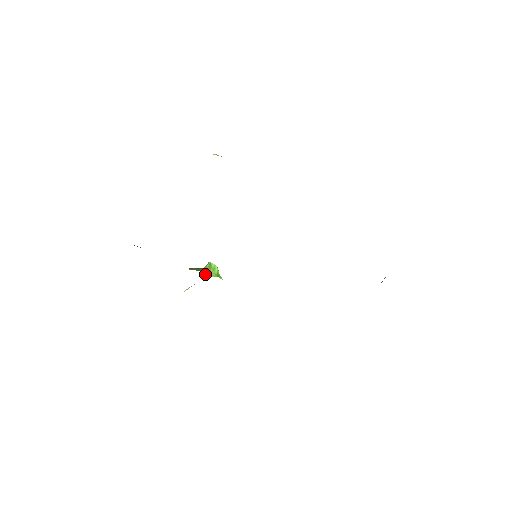
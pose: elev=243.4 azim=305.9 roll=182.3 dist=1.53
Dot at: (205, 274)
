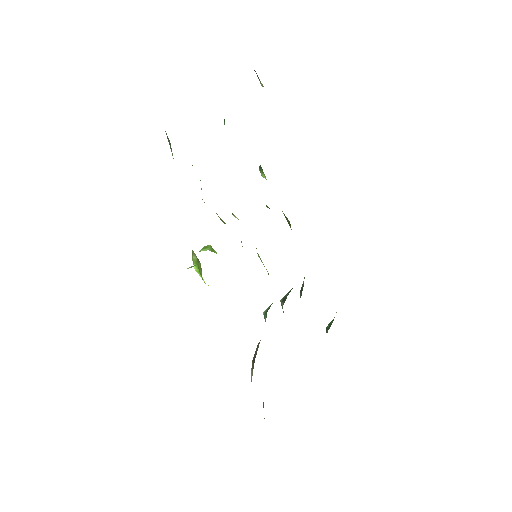
Dot at: occluded
